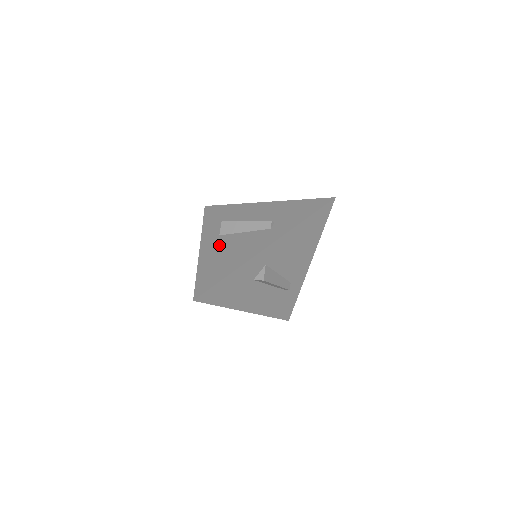
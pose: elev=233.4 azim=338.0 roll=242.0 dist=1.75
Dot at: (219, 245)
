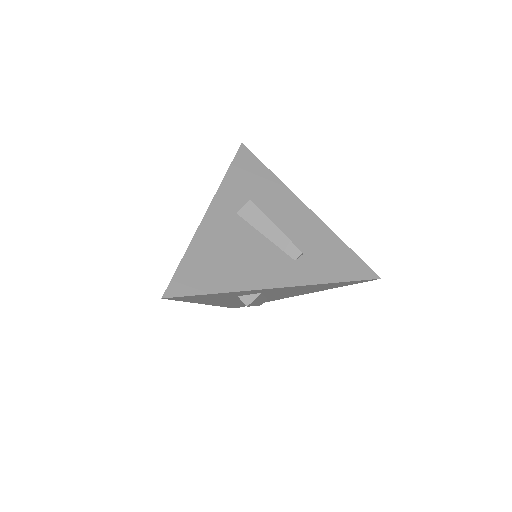
Dot at: (229, 231)
